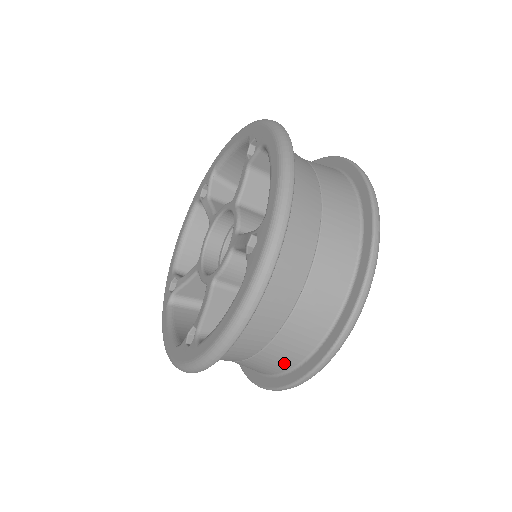
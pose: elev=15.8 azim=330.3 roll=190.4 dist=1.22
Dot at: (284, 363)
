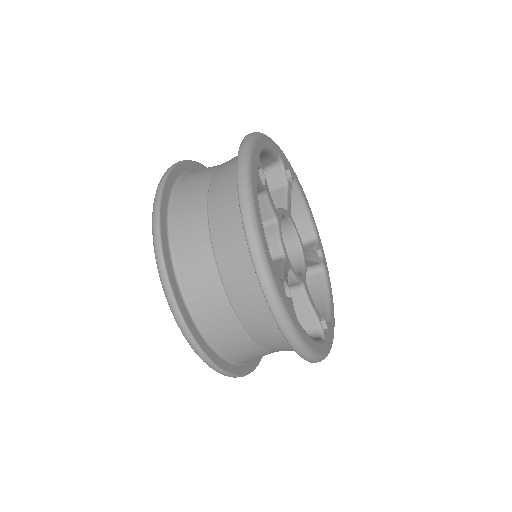
Dot at: (246, 269)
